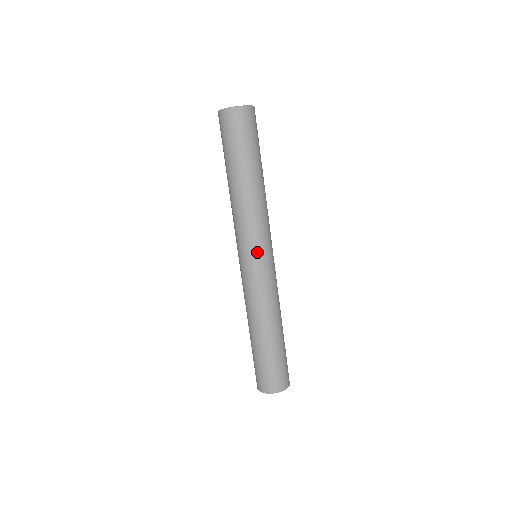
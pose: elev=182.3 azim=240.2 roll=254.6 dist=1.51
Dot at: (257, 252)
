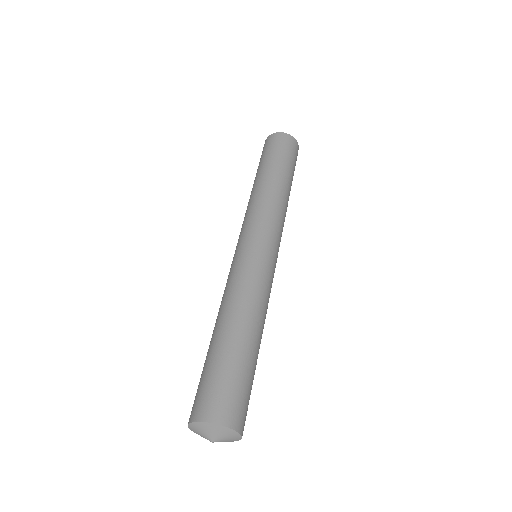
Dot at: (250, 236)
